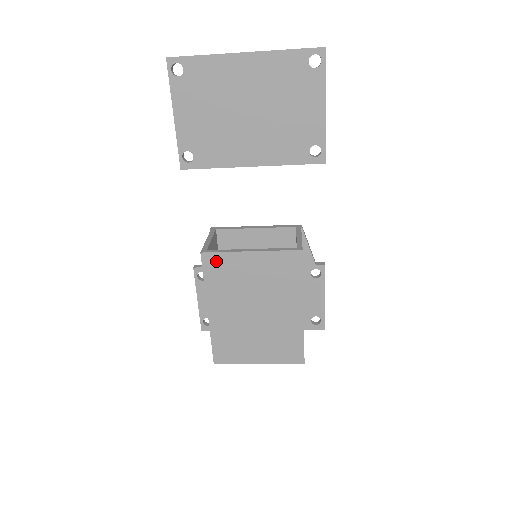
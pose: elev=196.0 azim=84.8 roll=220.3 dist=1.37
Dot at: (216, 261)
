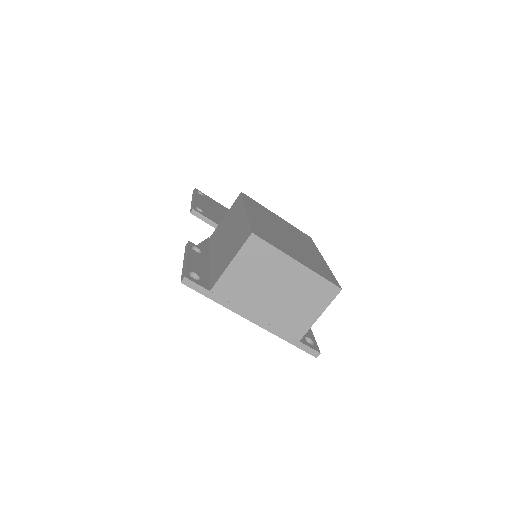
Dot at: (253, 201)
